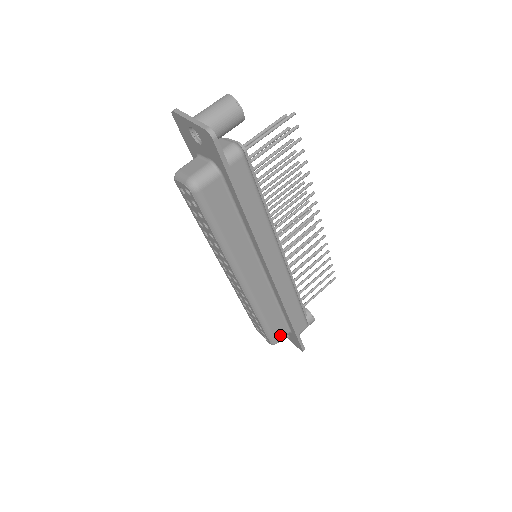
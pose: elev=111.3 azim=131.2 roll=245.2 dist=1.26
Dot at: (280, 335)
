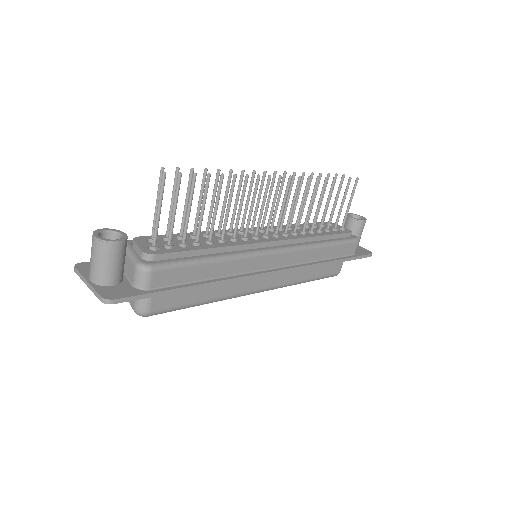
Dot at: (336, 268)
